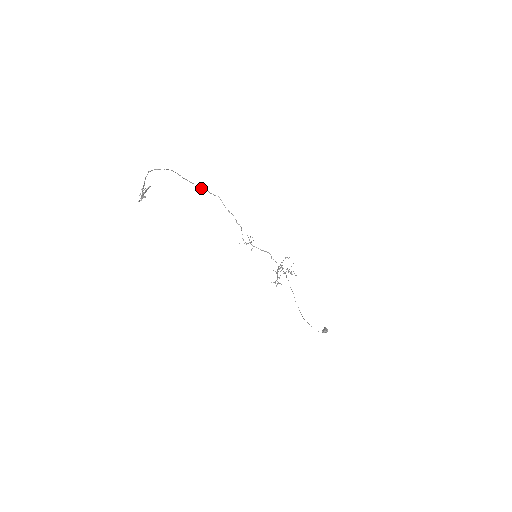
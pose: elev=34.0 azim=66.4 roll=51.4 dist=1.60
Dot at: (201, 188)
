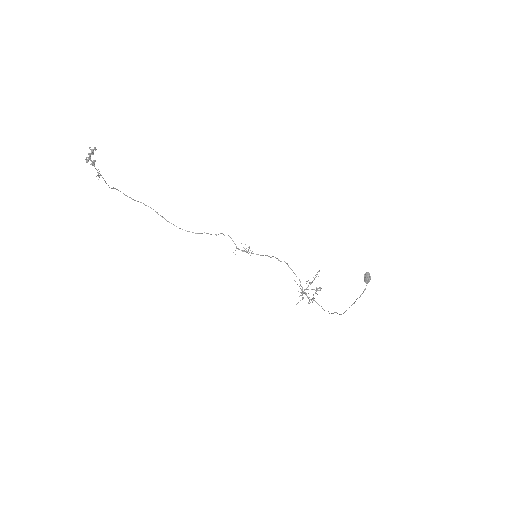
Dot at: occluded
